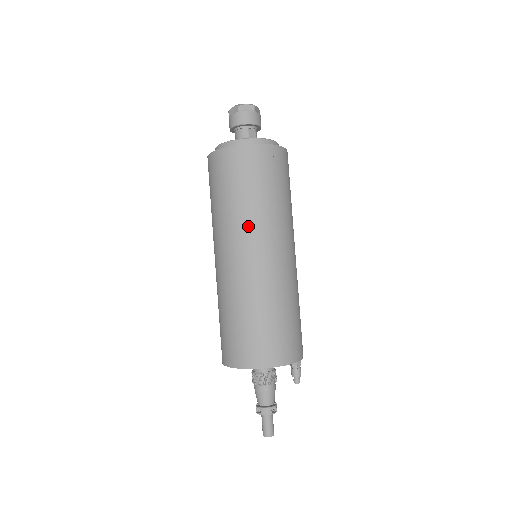
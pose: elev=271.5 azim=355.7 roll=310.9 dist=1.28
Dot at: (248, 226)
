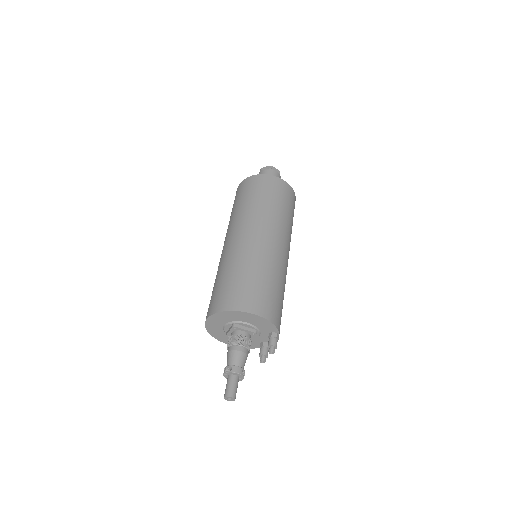
Dot at: (269, 219)
